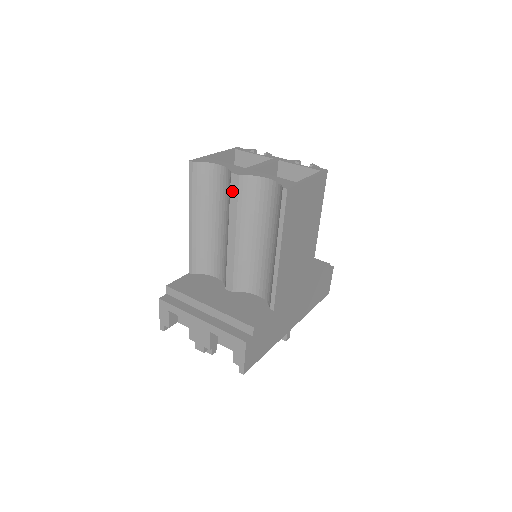
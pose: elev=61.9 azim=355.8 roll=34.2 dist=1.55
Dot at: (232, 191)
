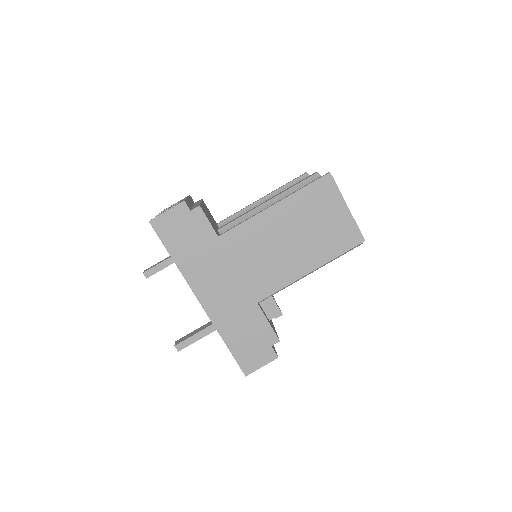
Dot at: occluded
